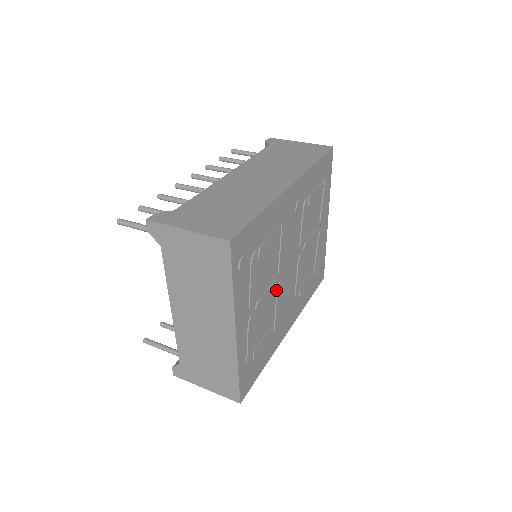
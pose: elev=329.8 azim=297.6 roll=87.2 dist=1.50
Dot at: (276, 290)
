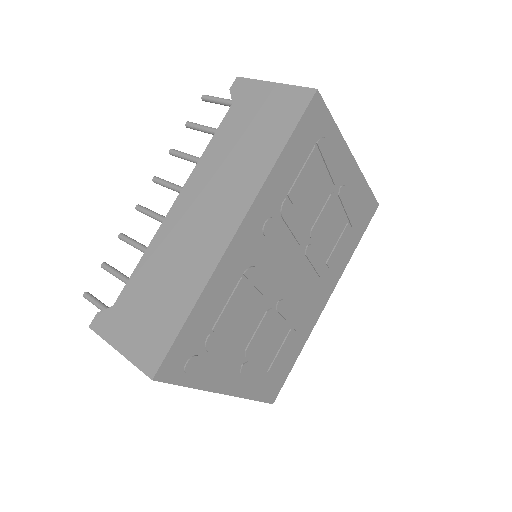
Dot at: (276, 311)
